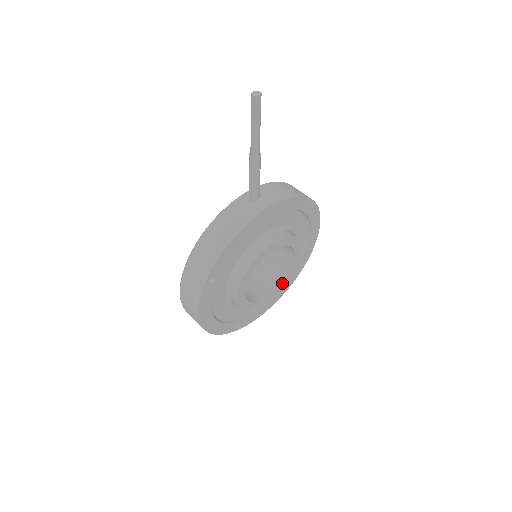
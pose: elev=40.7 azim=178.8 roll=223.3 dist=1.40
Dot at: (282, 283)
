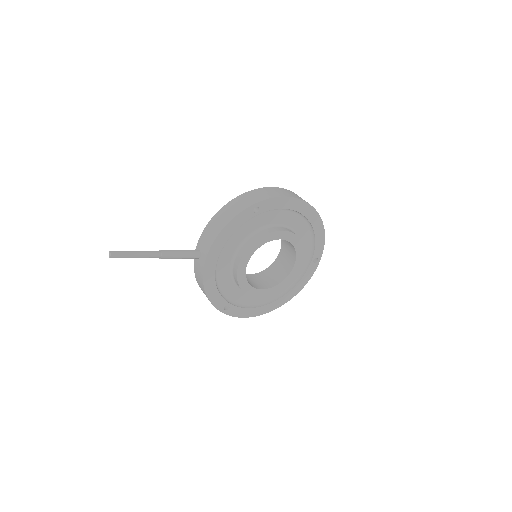
Dot at: (298, 250)
